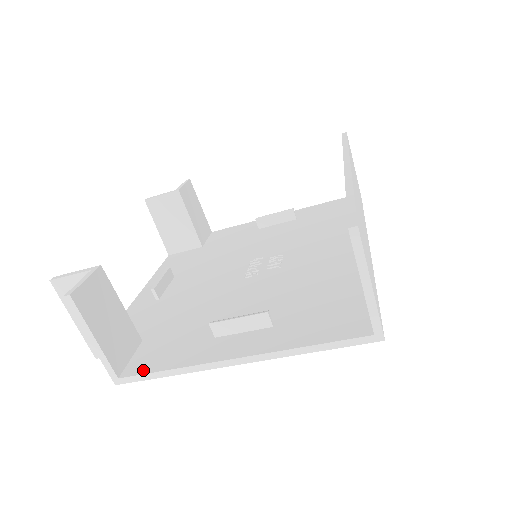
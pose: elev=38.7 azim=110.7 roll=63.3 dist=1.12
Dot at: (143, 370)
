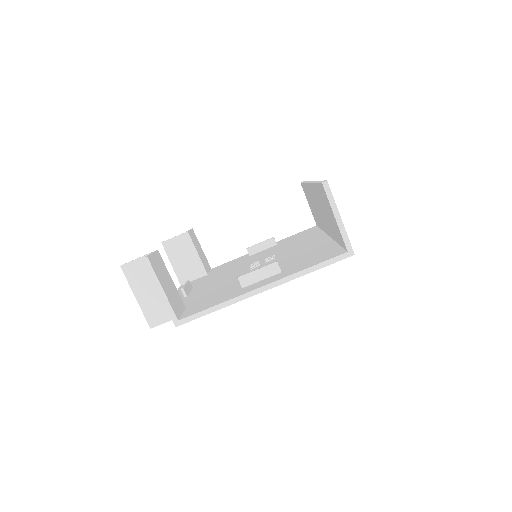
Dot at: (196, 312)
